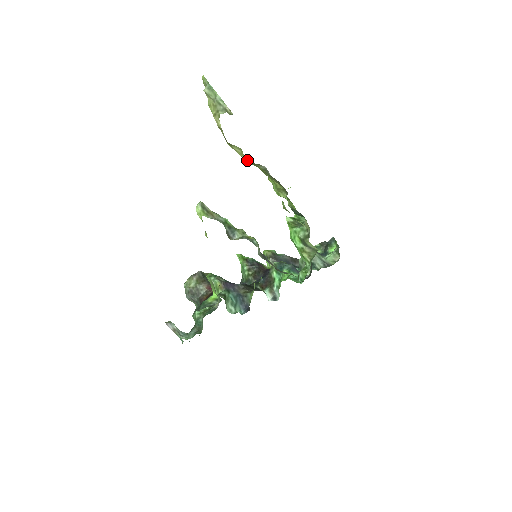
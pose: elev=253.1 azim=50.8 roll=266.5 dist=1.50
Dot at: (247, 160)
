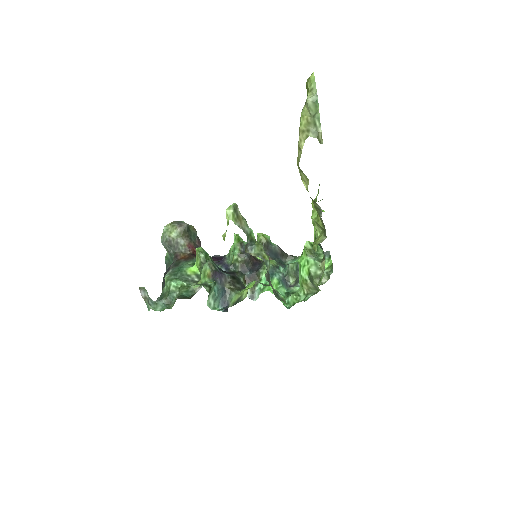
Dot at: occluded
